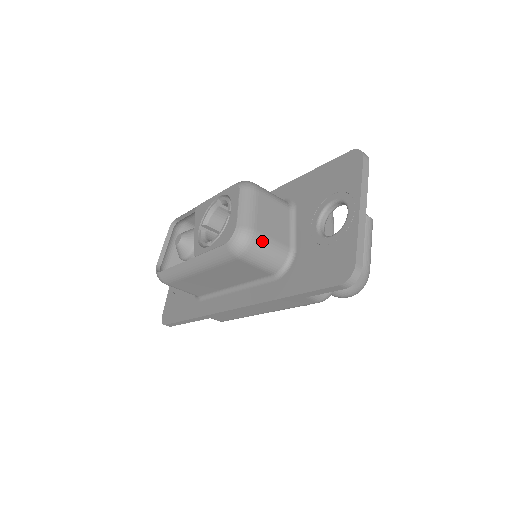
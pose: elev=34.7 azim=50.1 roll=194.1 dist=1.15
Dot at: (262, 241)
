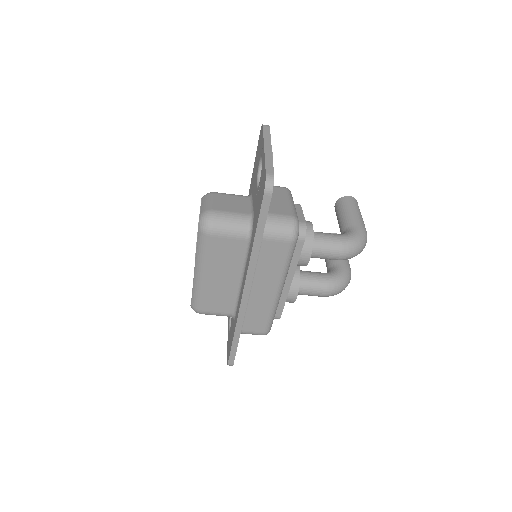
Dot at: (221, 215)
